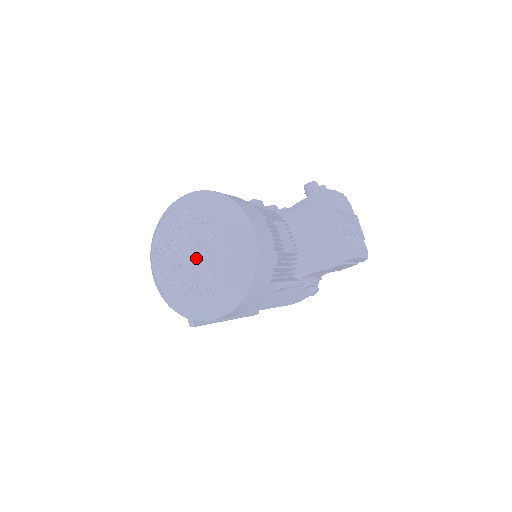
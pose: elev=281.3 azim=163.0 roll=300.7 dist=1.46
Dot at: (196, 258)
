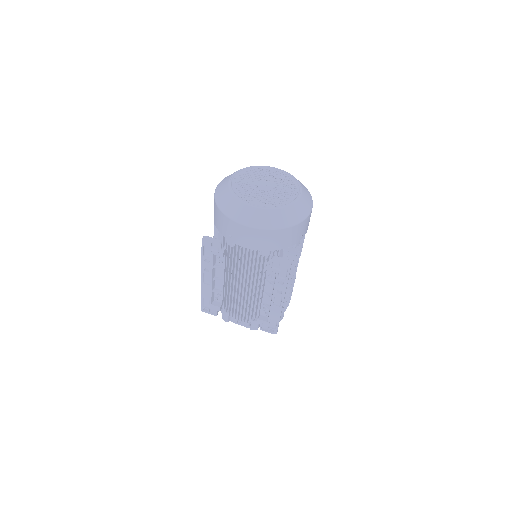
Dot at: (271, 184)
